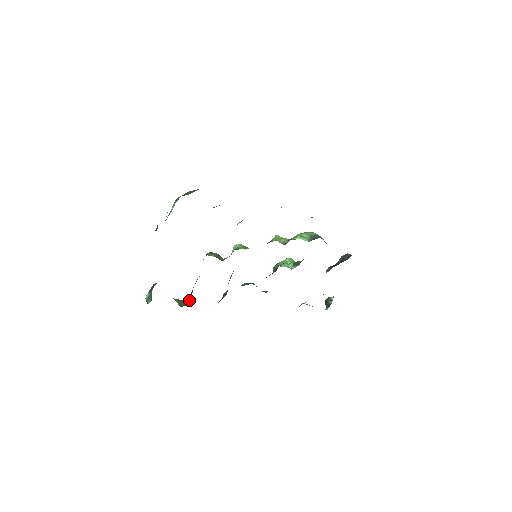
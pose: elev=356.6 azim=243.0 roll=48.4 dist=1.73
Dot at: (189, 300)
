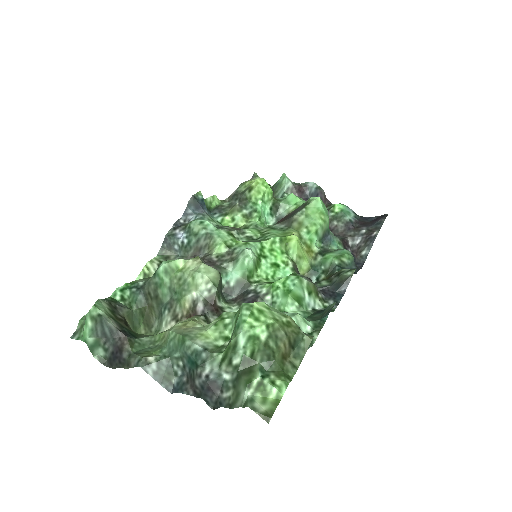
Dot at: (147, 320)
